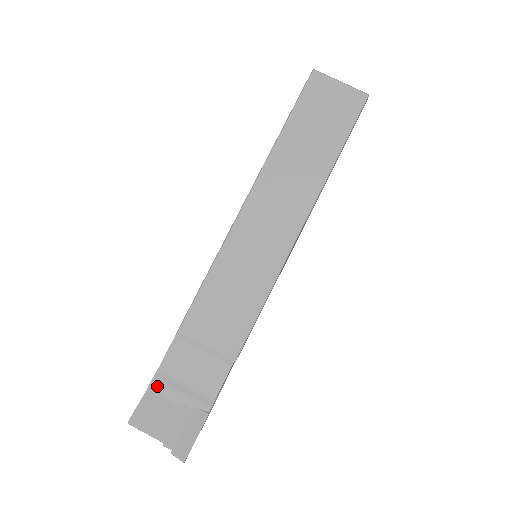
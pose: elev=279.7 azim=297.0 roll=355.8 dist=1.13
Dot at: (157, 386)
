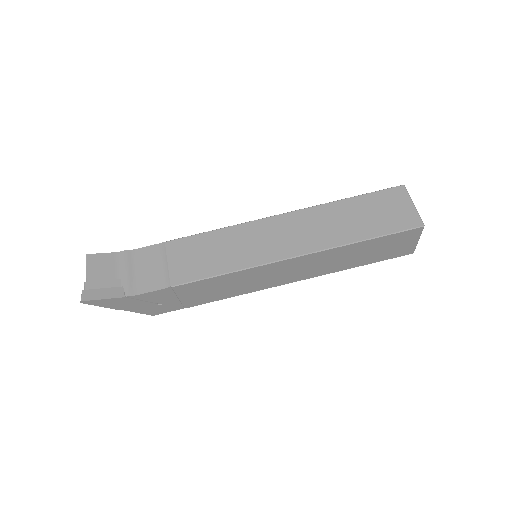
Dot at: (122, 256)
